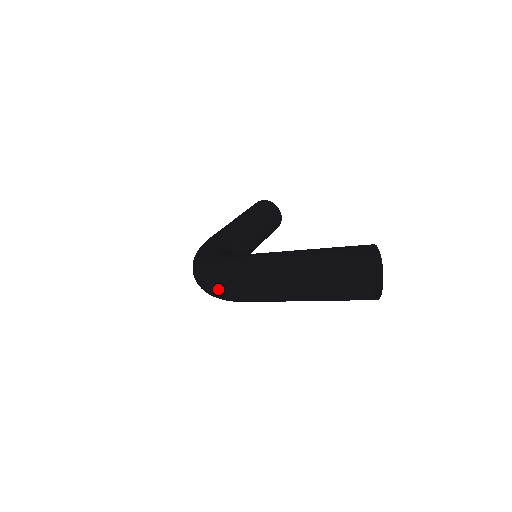
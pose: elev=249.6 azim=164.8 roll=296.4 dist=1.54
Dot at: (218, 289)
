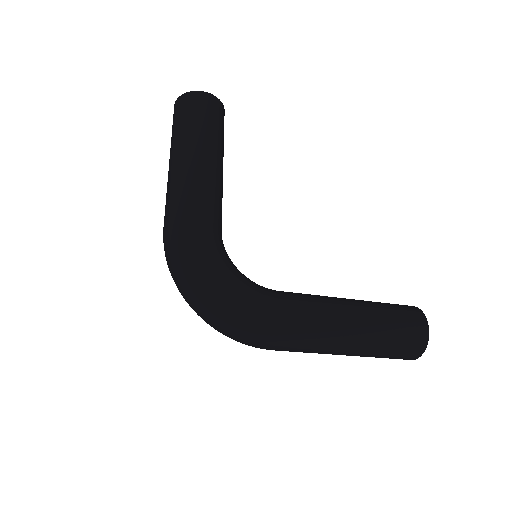
Dot at: (251, 345)
